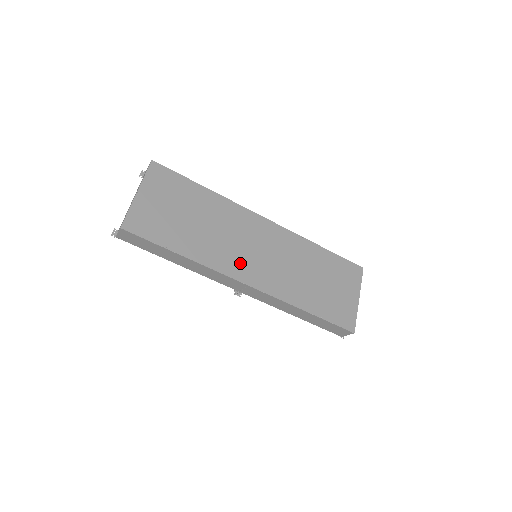
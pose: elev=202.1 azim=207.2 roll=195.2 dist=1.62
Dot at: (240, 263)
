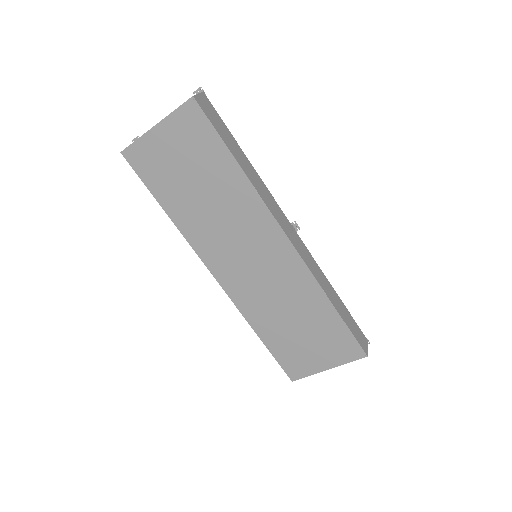
Dot at: (220, 256)
